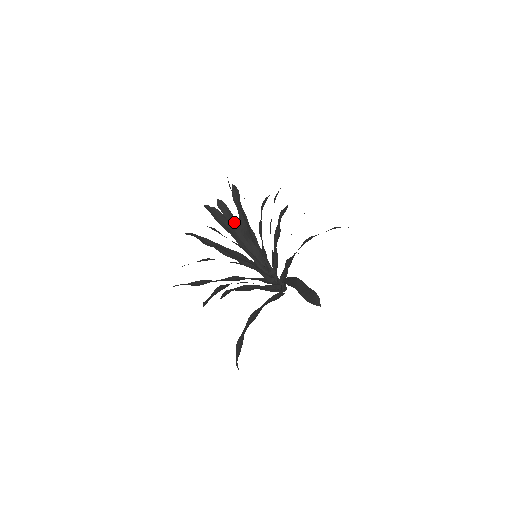
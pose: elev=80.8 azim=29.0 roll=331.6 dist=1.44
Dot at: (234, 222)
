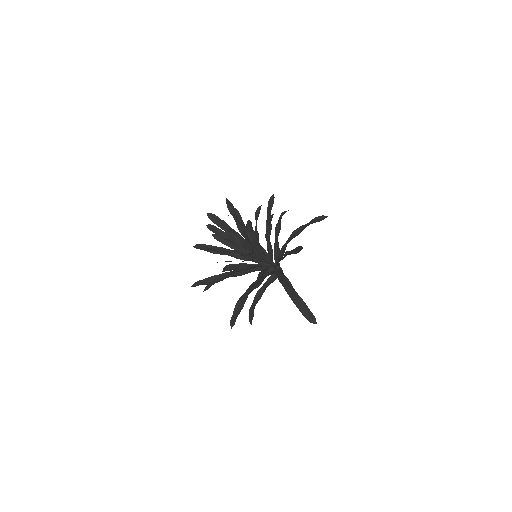
Dot at: (234, 234)
